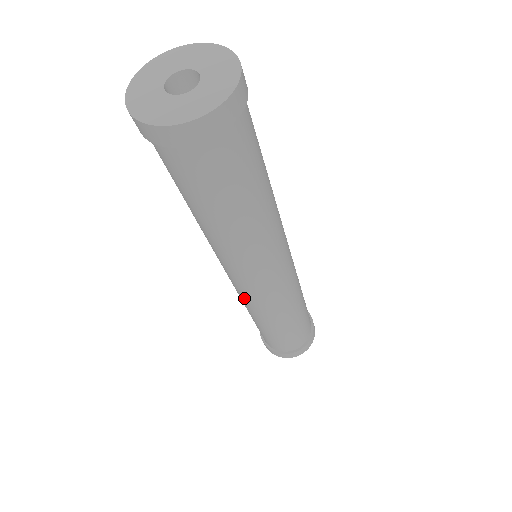
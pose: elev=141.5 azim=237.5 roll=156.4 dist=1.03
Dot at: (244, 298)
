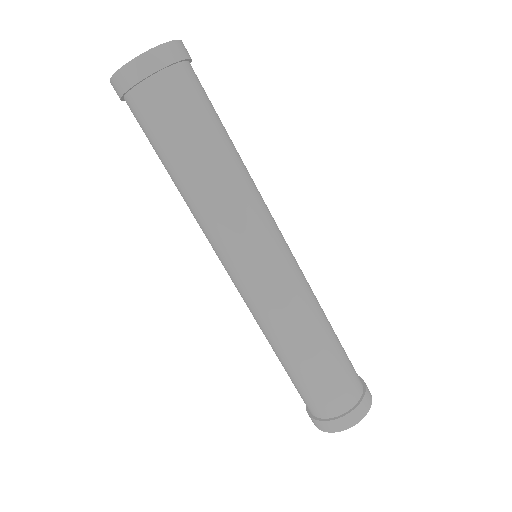
Dot at: (244, 301)
